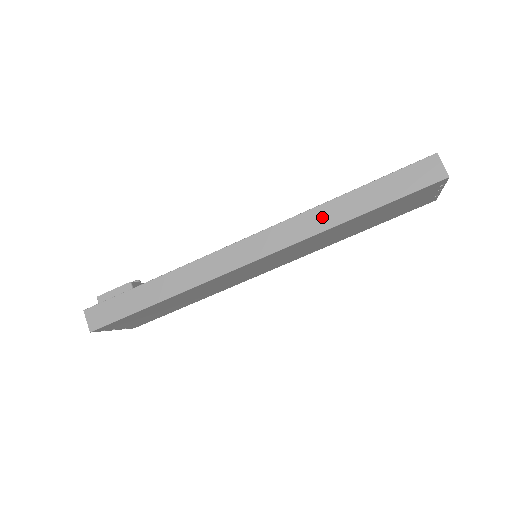
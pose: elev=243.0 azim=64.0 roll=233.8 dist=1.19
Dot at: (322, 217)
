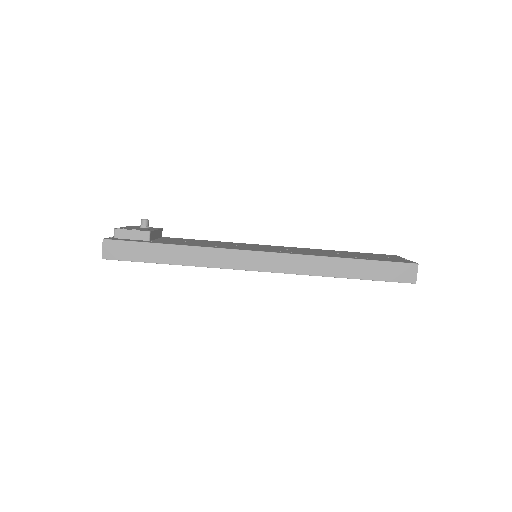
Dot at: (323, 266)
